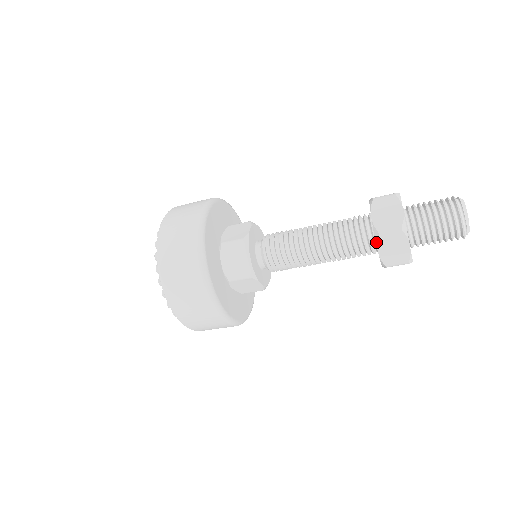
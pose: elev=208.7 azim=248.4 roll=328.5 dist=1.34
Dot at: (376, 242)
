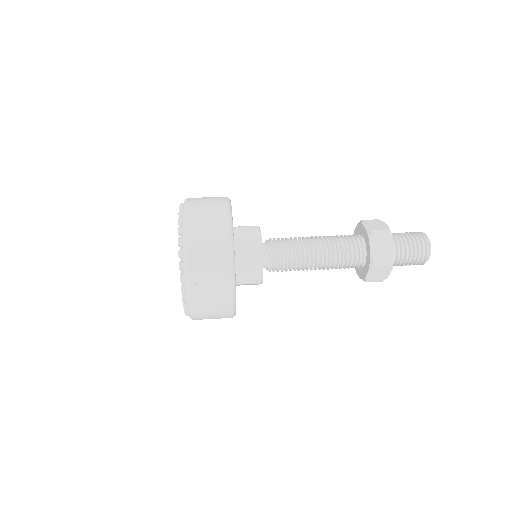
Dot at: (369, 269)
